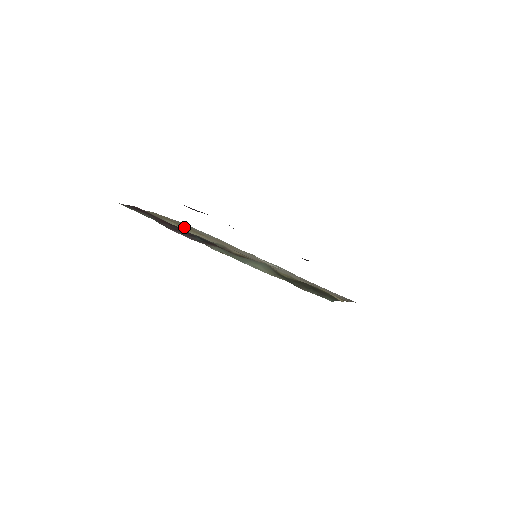
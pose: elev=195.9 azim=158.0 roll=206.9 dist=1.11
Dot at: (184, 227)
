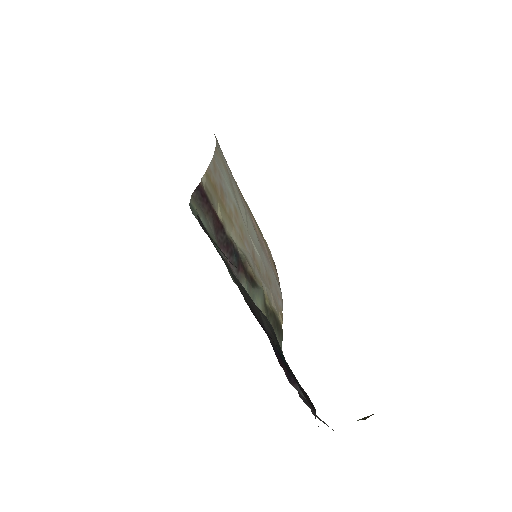
Dot at: (224, 210)
